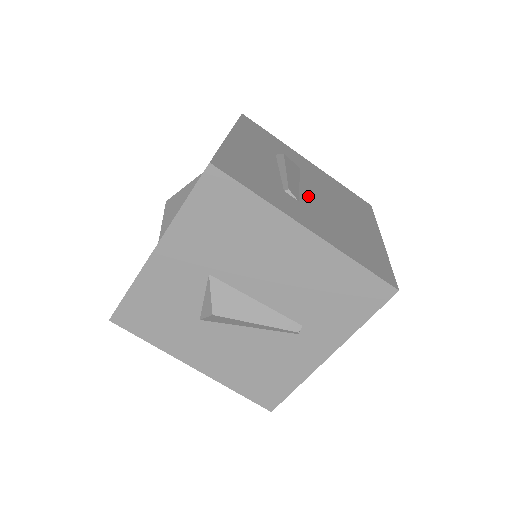
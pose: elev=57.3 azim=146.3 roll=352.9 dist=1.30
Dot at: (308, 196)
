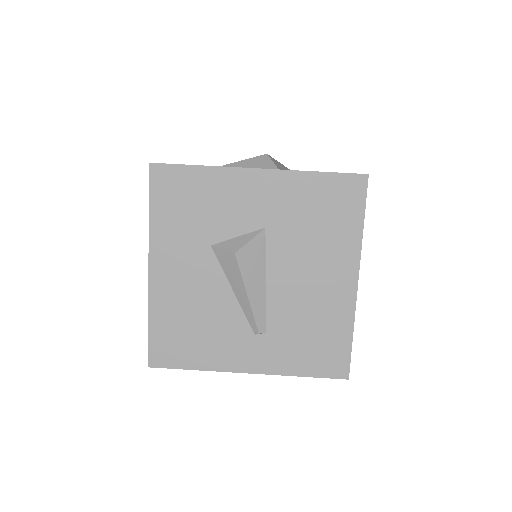
Dot at: occluded
